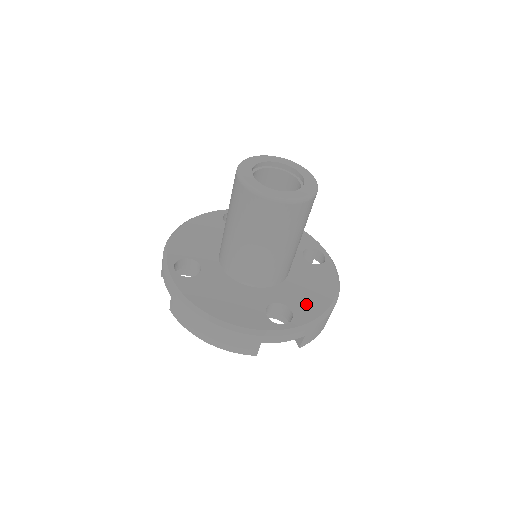
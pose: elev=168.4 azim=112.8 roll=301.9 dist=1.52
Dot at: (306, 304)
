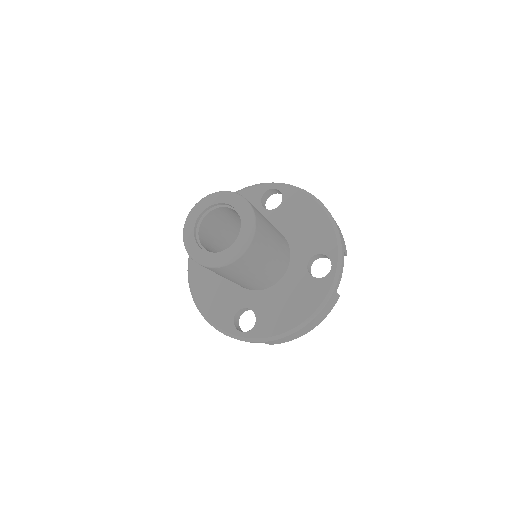
Dot at: (272, 319)
